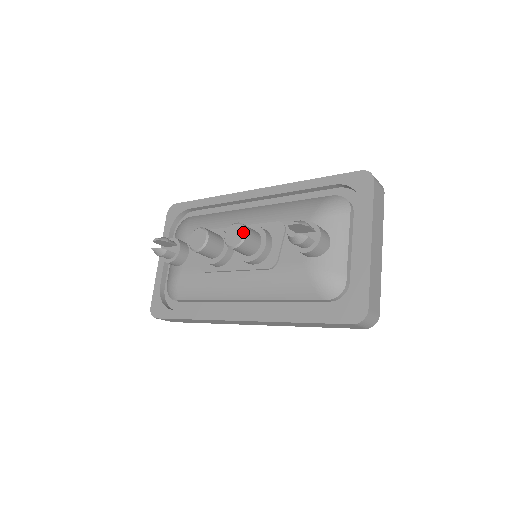
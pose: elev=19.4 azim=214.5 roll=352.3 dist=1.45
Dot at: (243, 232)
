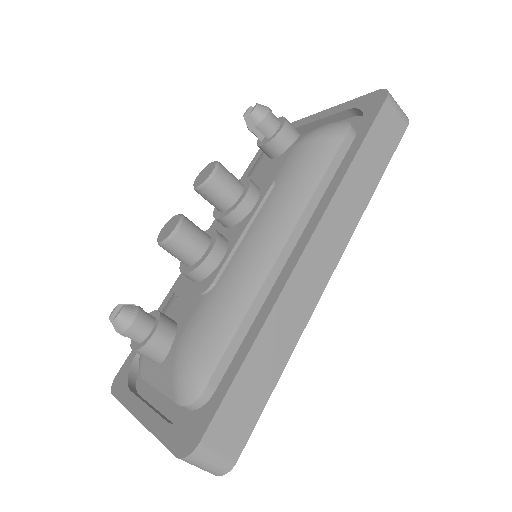
Dot at: (210, 163)
